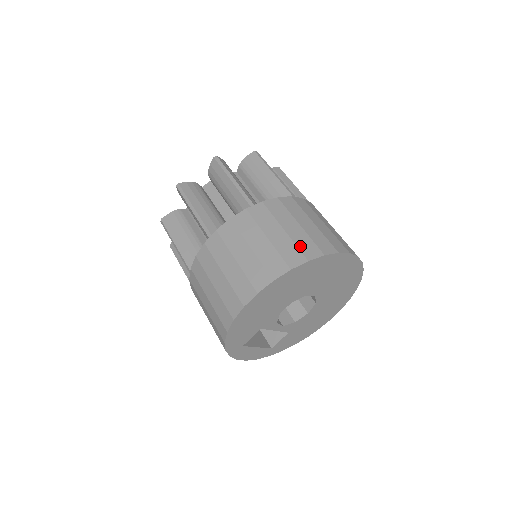
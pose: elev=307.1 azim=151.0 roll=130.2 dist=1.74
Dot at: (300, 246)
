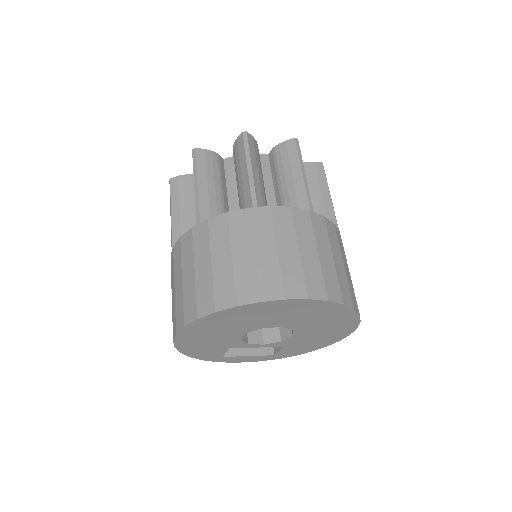
Dot at: (217, 289)
